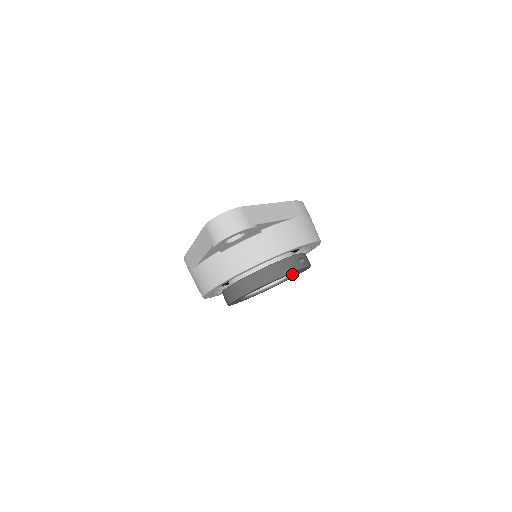
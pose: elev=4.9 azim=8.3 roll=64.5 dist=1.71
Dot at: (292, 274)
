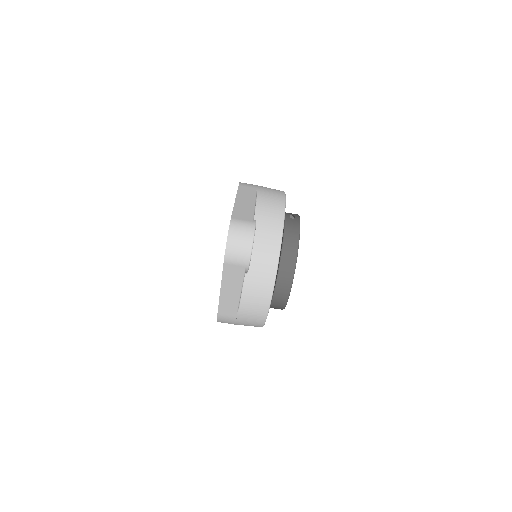
Dot at: occluded
